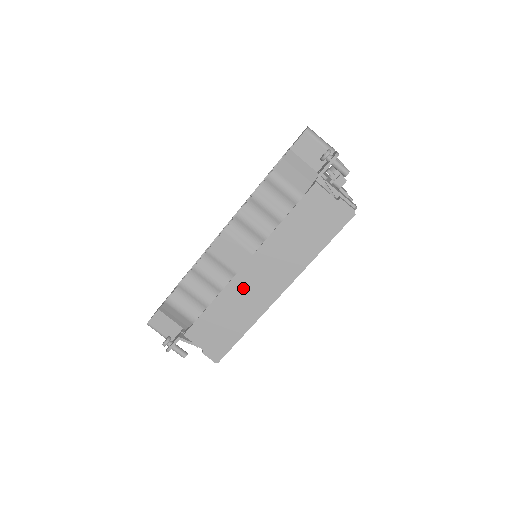
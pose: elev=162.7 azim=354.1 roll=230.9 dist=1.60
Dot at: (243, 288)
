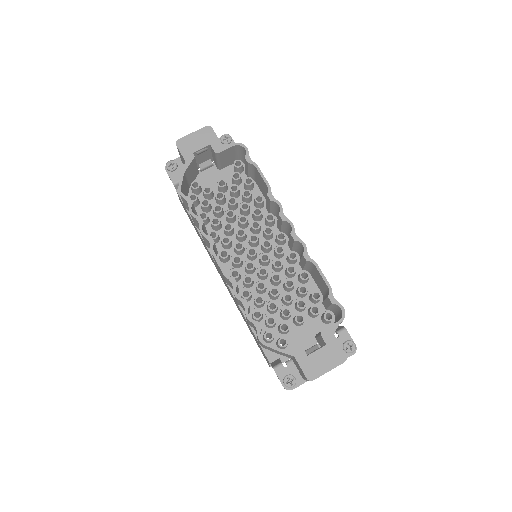
Dot at: occluded
